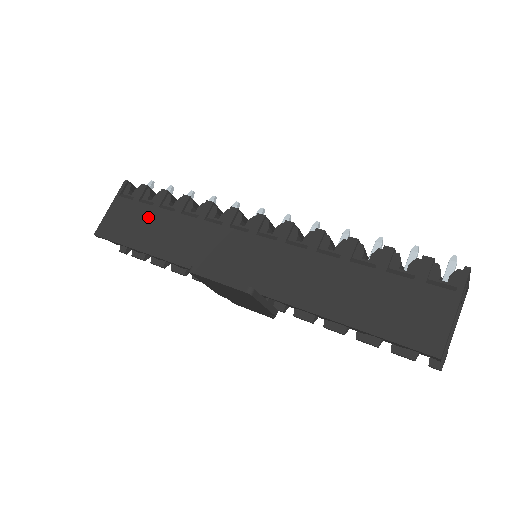
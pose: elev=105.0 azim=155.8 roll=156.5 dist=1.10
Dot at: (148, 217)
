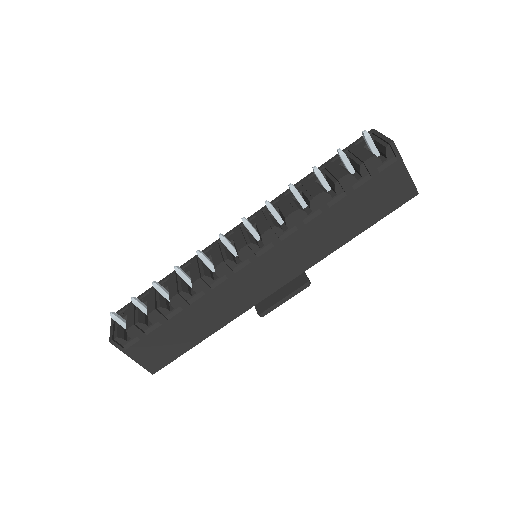
Dot at: (171, 331)
